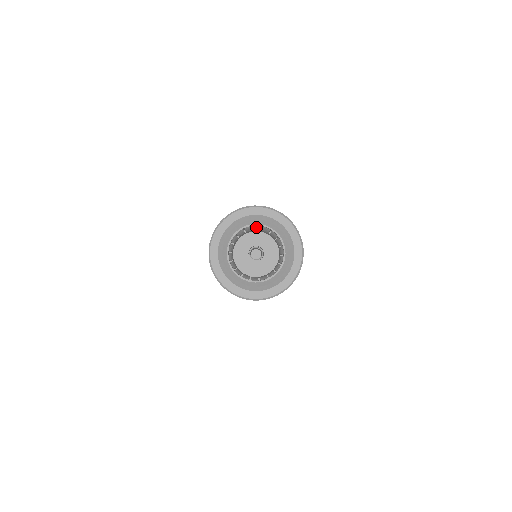
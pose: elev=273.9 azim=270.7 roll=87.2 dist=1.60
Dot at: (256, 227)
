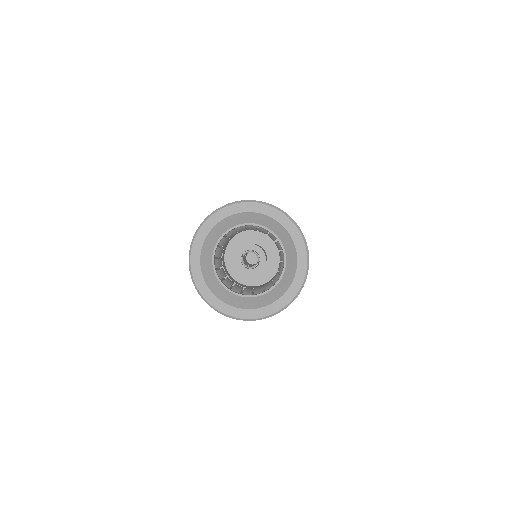
Dot at: (250, 227)
